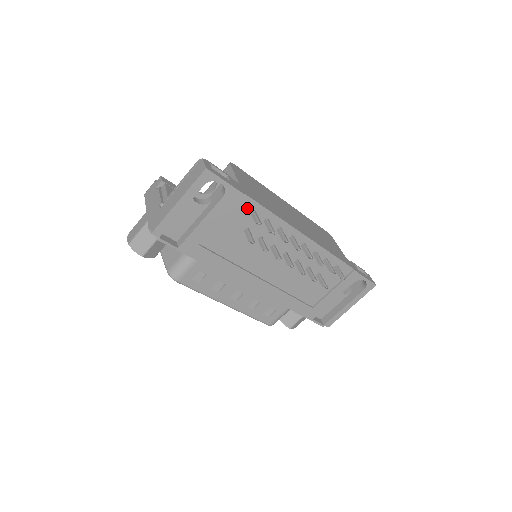
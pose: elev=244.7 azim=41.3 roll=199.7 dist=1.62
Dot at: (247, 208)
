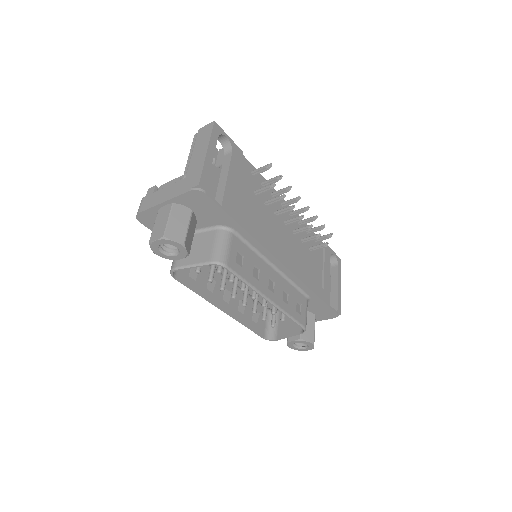
Dot at: (248, 169)
